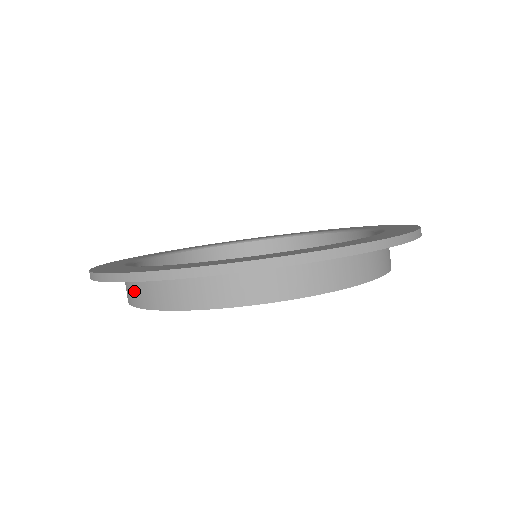
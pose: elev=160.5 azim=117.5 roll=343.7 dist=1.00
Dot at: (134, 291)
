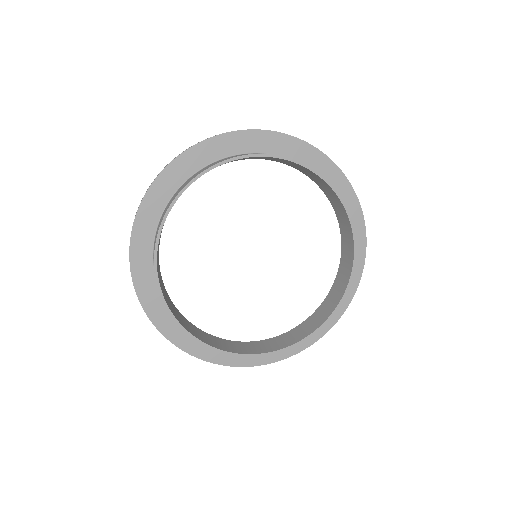
Dot at: (156, 235)
